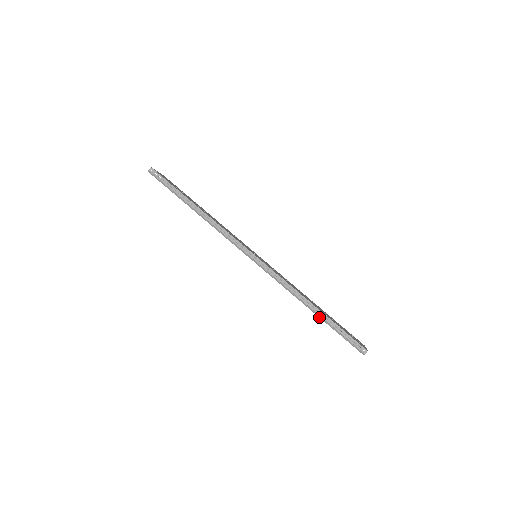
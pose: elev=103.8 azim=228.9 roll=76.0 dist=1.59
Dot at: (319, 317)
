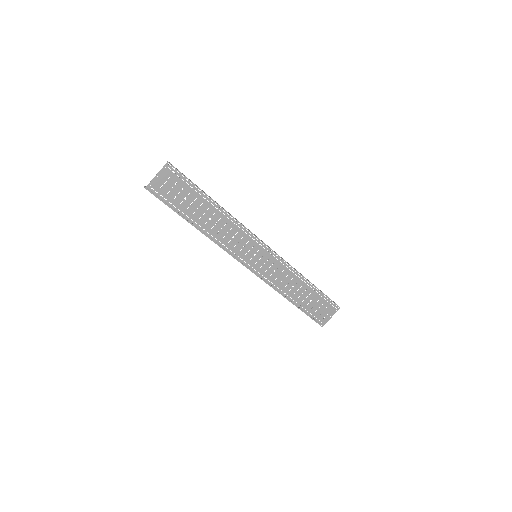
Dot at: occluded
